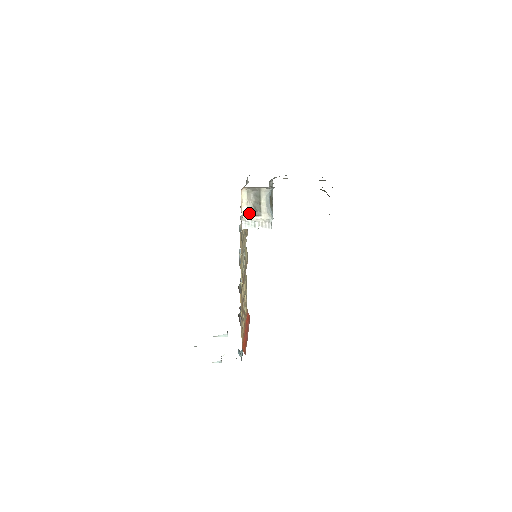
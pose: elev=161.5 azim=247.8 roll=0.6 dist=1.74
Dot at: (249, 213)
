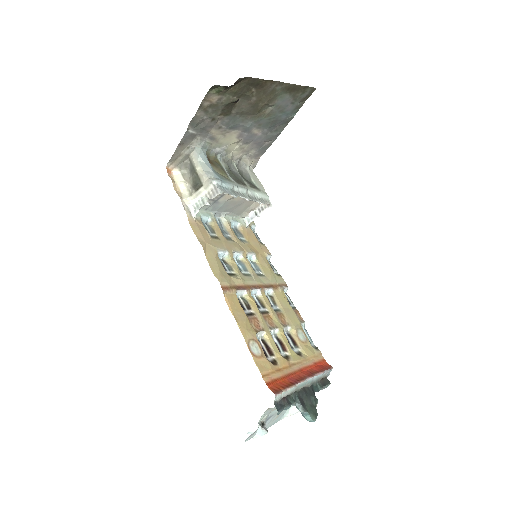
Dot at: (191, 193)
